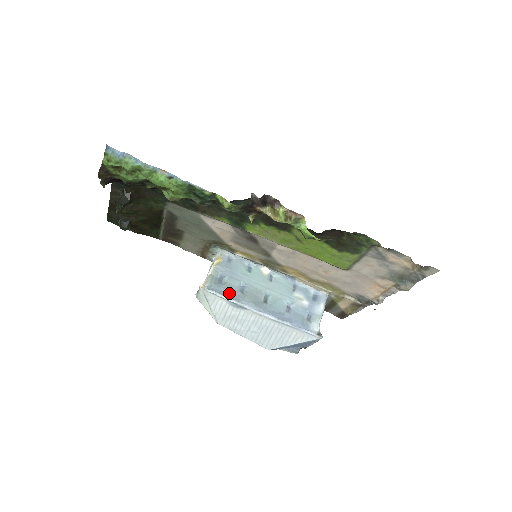
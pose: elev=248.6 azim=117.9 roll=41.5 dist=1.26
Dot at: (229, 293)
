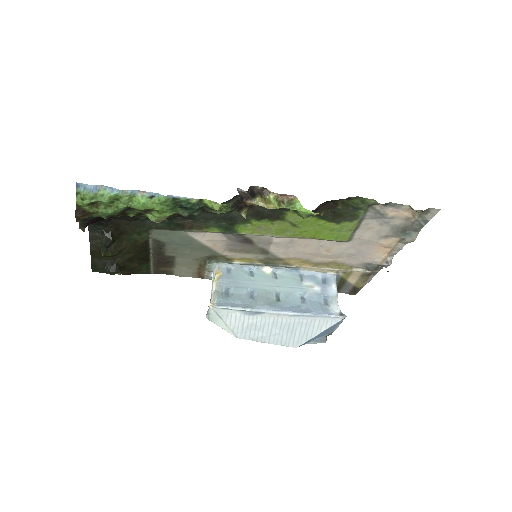
Dot at: (240, 303)
